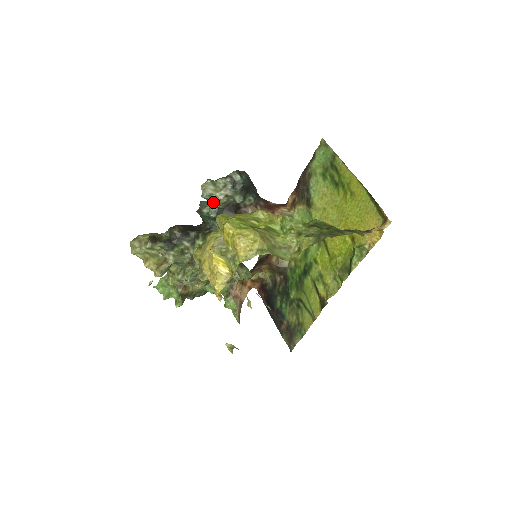
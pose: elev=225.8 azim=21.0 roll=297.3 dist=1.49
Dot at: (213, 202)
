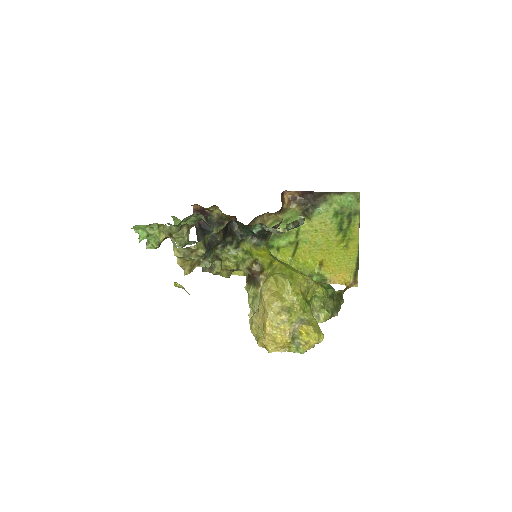
Dot at: occluded
